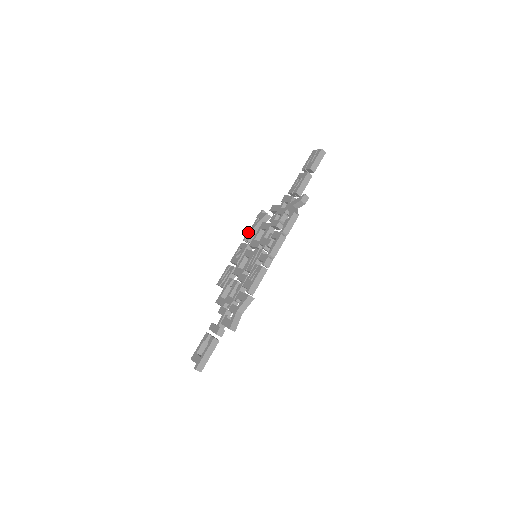
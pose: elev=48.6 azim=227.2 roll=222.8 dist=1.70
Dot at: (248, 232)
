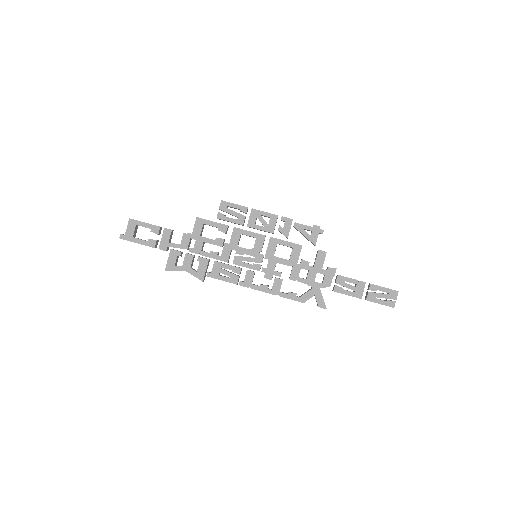
Dot at: occluded
